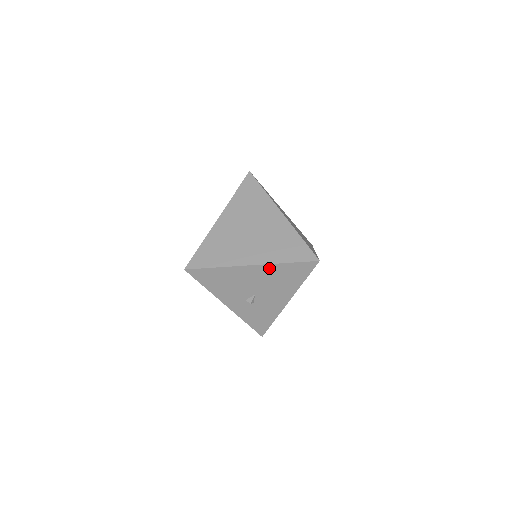
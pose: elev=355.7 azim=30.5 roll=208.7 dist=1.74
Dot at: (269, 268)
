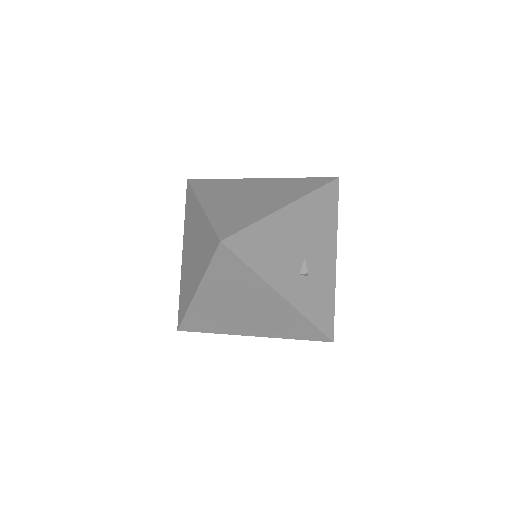
Dot at: (304, 204)
